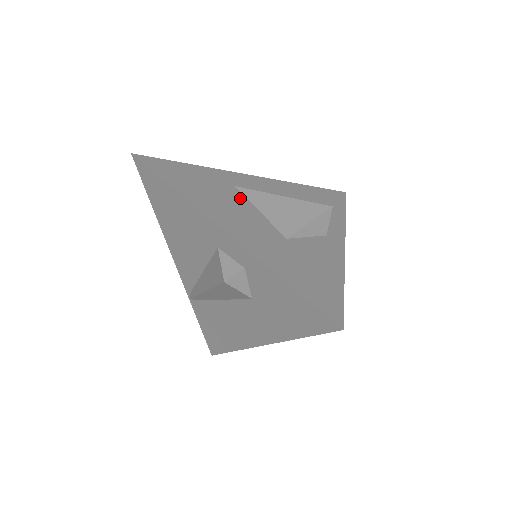
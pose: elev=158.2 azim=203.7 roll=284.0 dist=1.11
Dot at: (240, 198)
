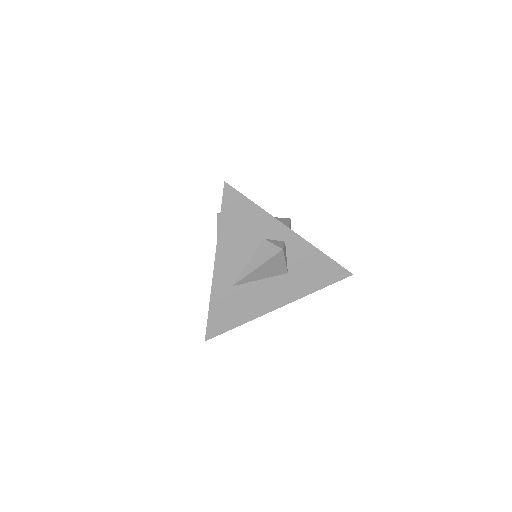
Dot at: (247, 288)
